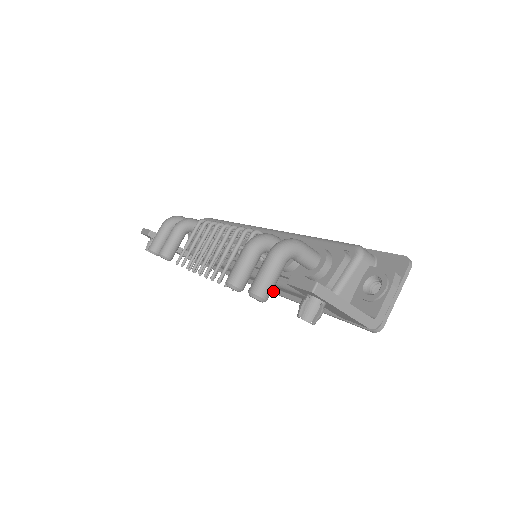
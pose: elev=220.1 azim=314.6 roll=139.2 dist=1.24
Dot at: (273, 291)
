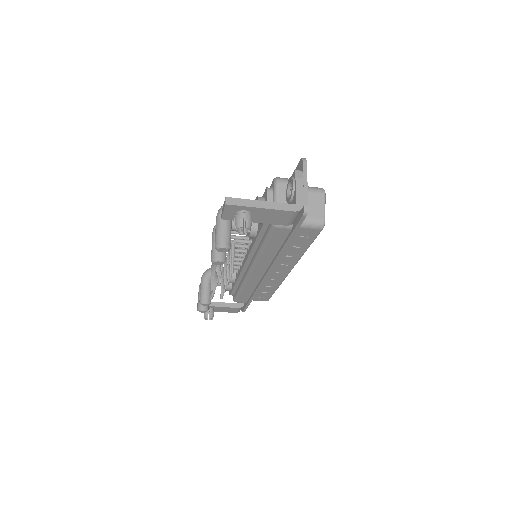
Dot at: (271, 264)
